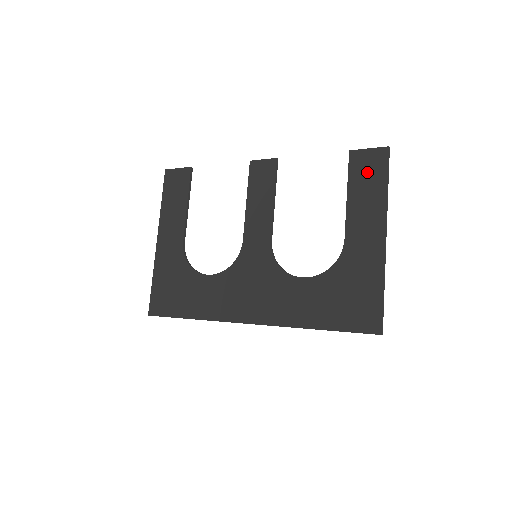
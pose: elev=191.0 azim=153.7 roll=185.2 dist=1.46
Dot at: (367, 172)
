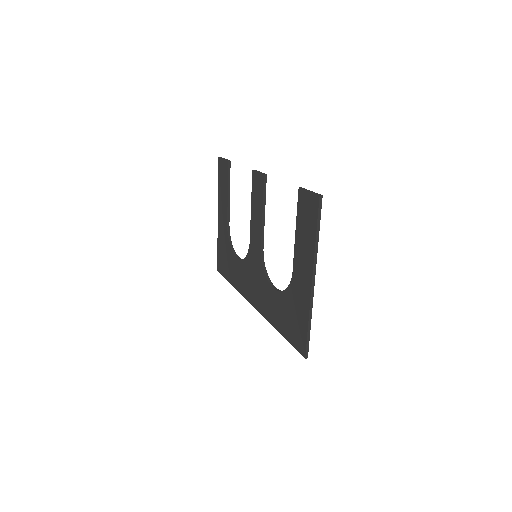
Dot at: (306, 215)
